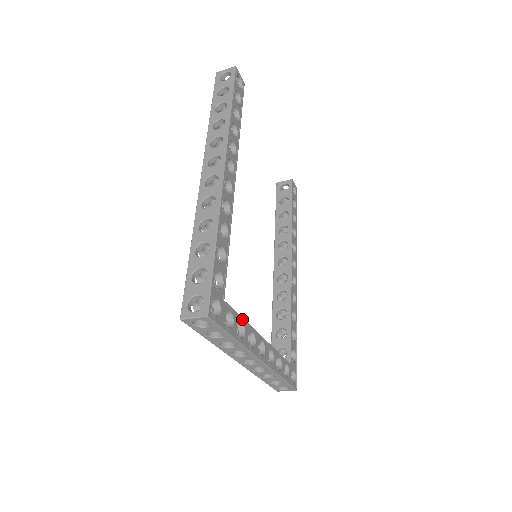
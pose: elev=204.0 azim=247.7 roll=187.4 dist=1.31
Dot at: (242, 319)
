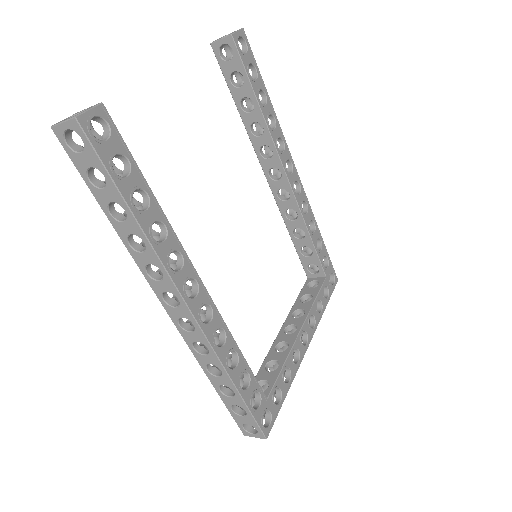
Dot at: (283, 368)
